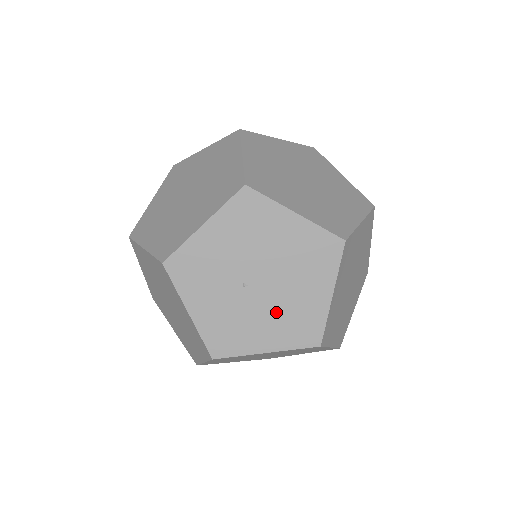
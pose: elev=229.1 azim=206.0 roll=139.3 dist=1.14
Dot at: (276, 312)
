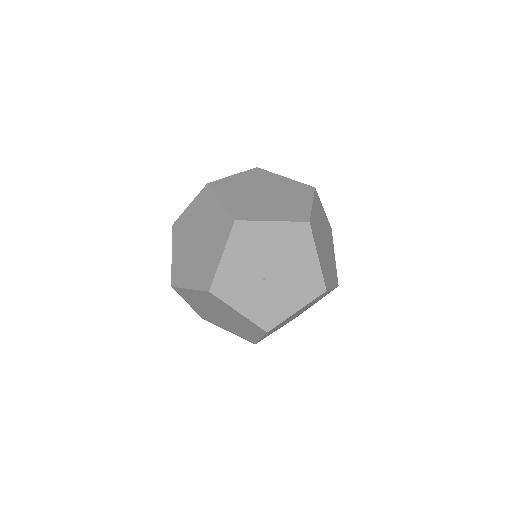
Dot at: (290, 285)
